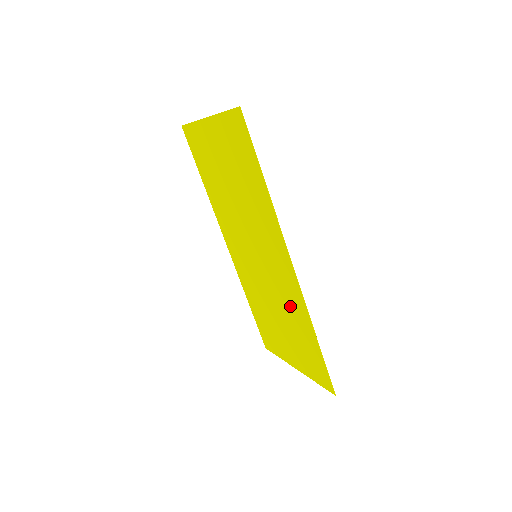
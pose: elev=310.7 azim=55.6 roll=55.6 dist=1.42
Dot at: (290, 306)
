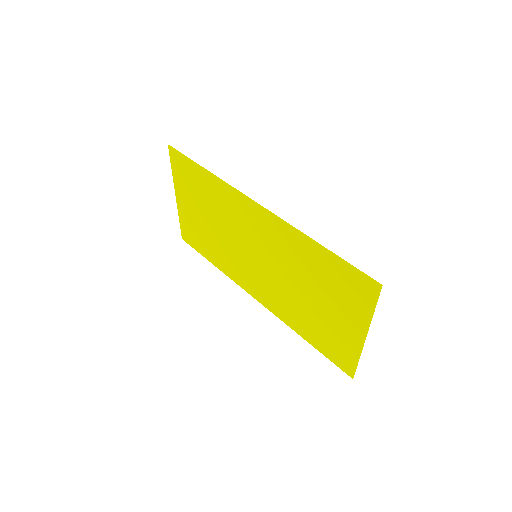
Dot at: (291, 253)
